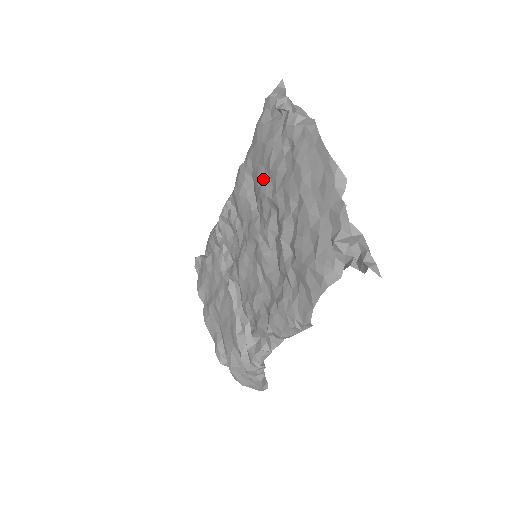
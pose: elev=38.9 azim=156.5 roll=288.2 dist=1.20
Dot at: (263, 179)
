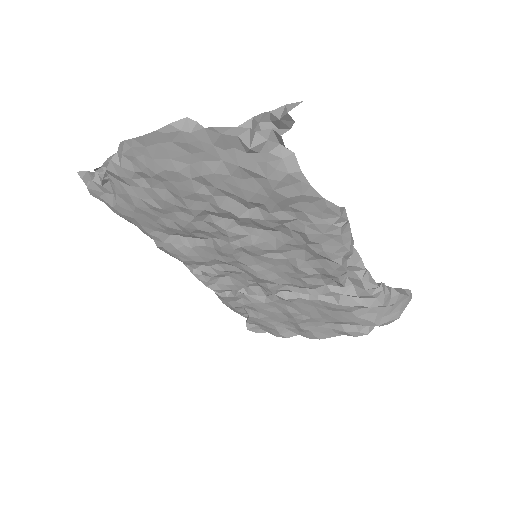
Dot at: (173, 222)
